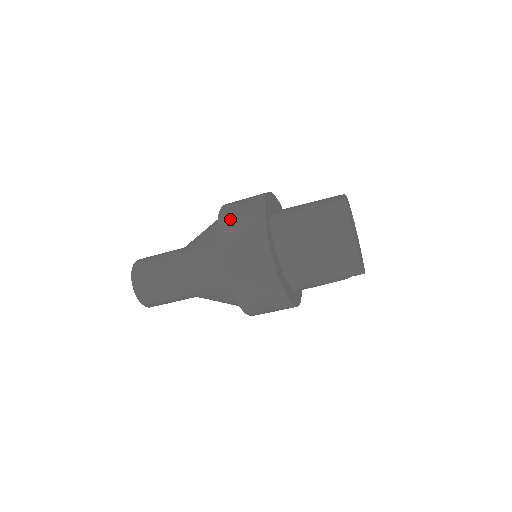
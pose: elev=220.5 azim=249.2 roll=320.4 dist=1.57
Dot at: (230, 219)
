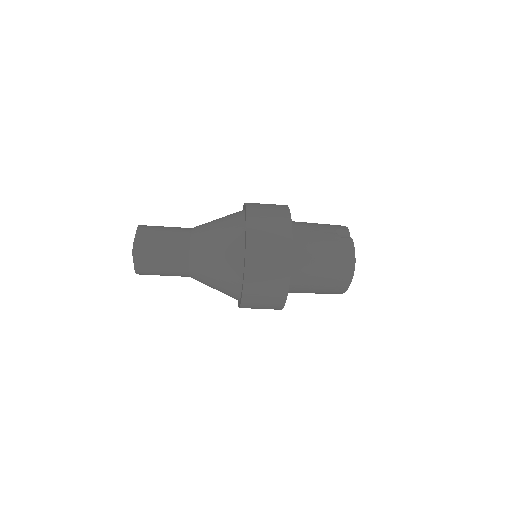
Dot at: (258, 254)
